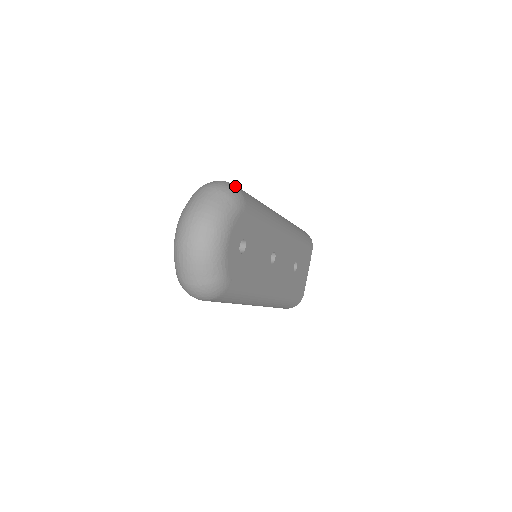
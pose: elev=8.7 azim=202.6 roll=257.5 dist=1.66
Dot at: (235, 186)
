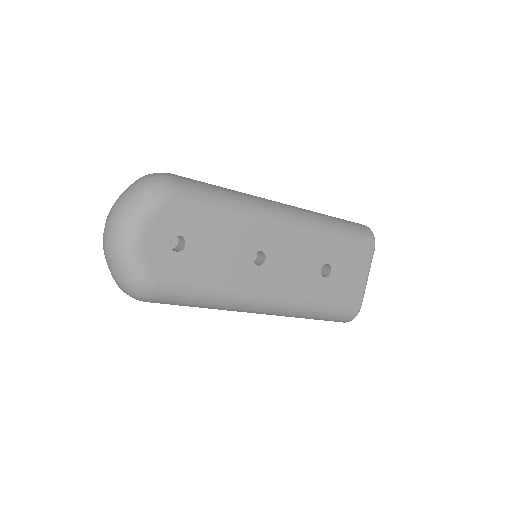
Dot at: (168, 177)
